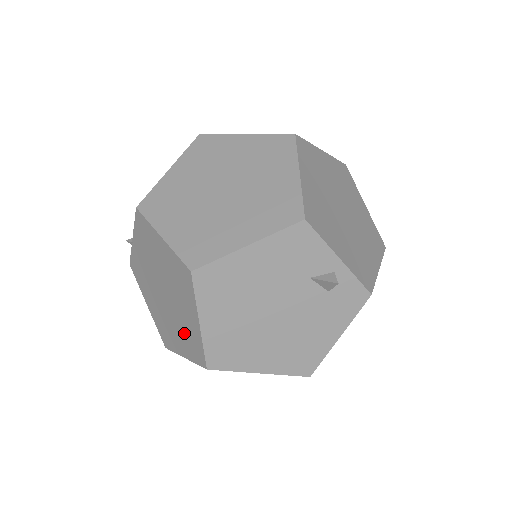
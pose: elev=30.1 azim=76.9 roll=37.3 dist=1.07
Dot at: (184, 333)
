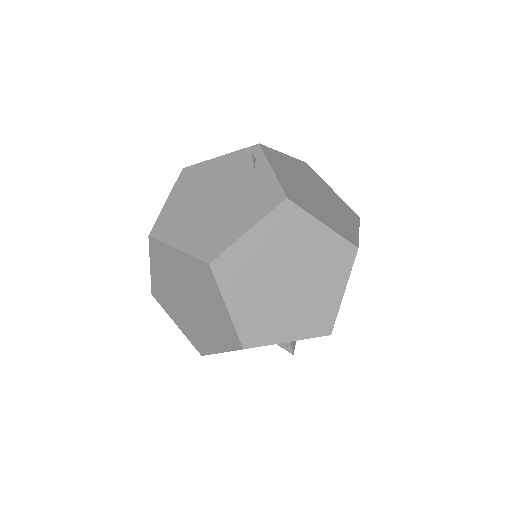
Dot at: occluded
